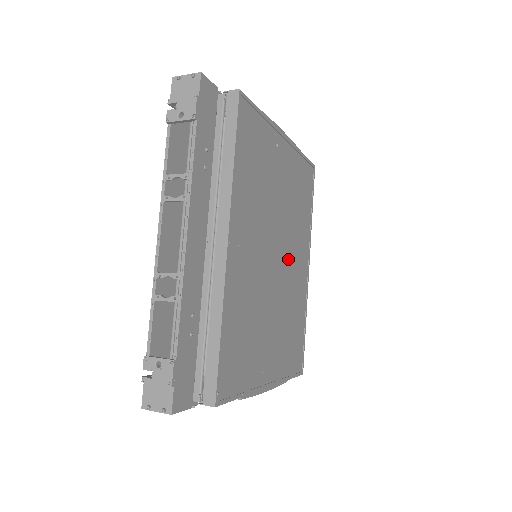
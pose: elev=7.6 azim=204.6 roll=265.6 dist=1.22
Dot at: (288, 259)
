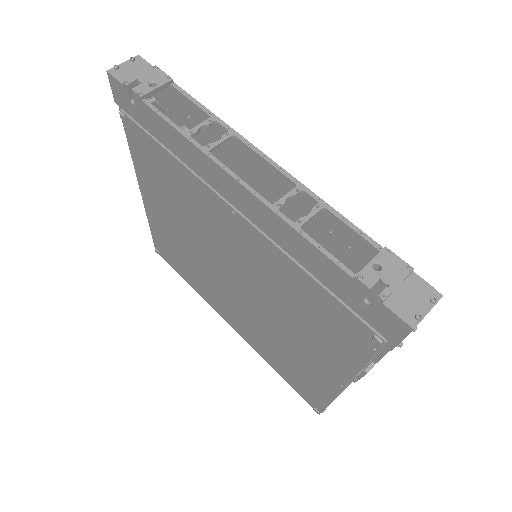
Dot at: occluded
